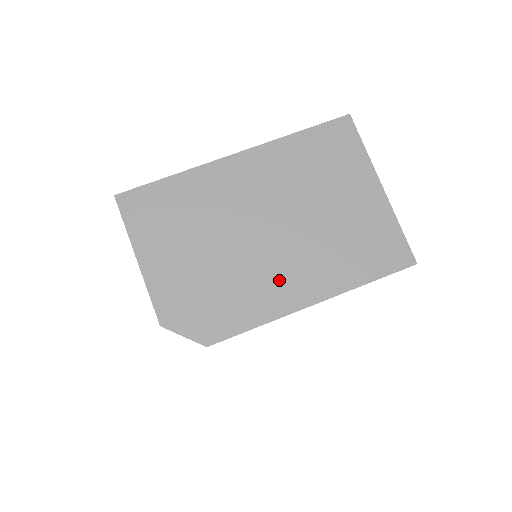
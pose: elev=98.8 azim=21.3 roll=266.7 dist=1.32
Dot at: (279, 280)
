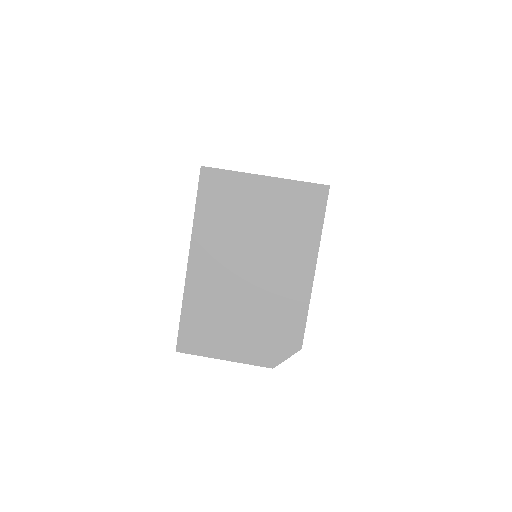
Dot at: (287, 283)
